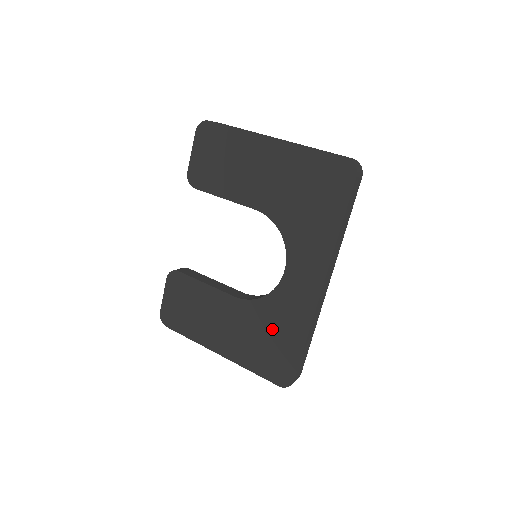
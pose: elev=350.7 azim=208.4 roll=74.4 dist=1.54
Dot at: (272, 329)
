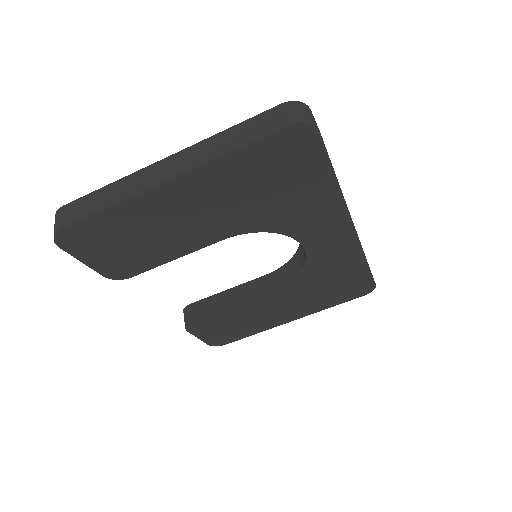
Dot at: (328, 280)
